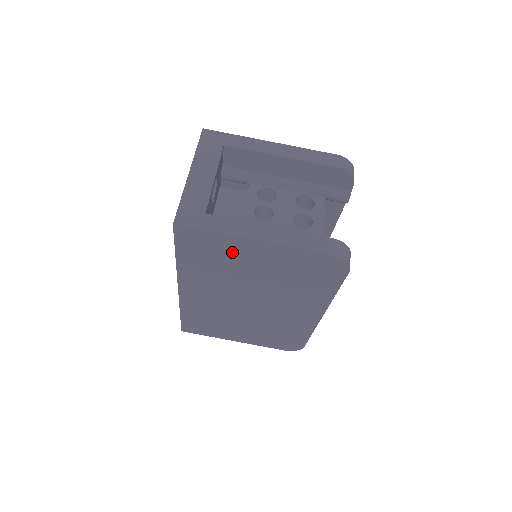
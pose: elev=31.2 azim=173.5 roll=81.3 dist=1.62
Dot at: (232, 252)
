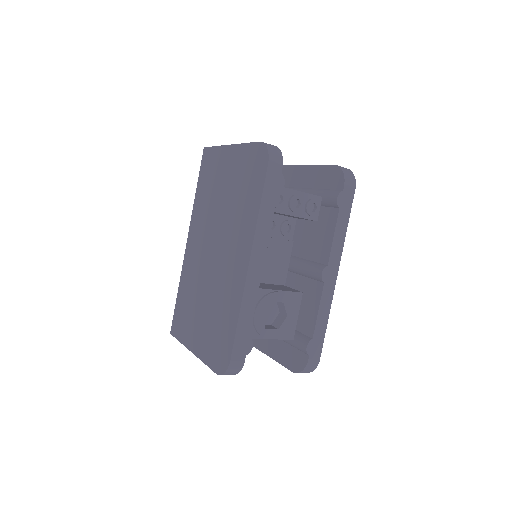
Dot at: (219, 168)
